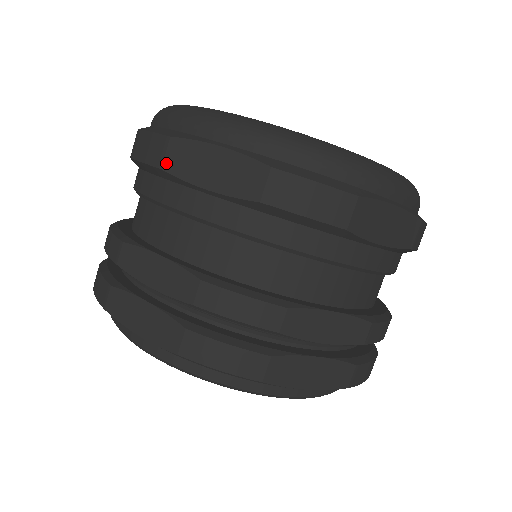
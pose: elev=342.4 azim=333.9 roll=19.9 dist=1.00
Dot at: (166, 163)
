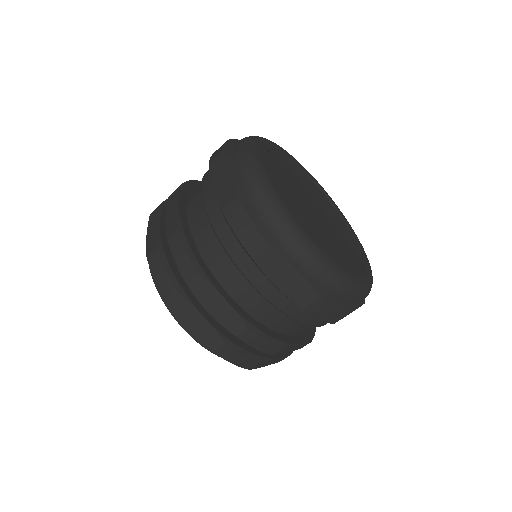
Dot at: (212, 163)
